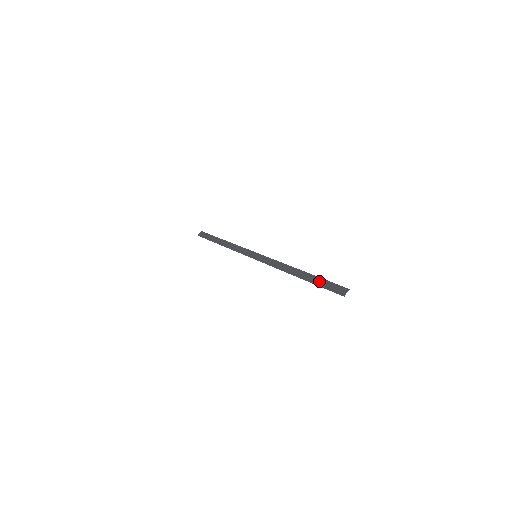
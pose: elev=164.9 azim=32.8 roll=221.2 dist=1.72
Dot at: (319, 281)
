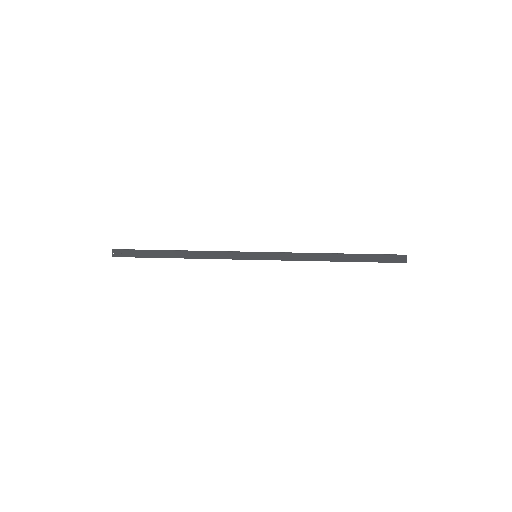
Dot at: (369, 258)
